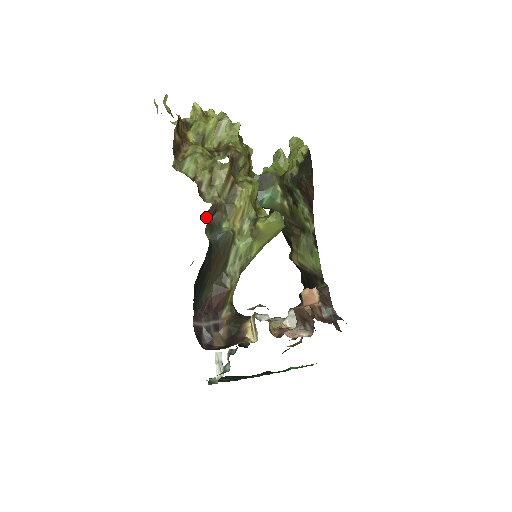
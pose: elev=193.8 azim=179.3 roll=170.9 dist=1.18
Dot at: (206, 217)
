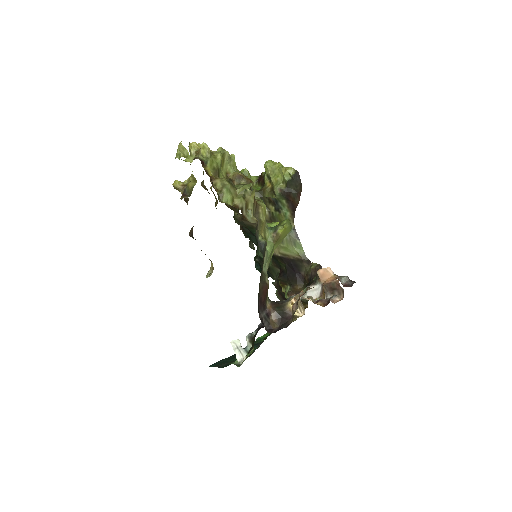
Dot at: occluded
